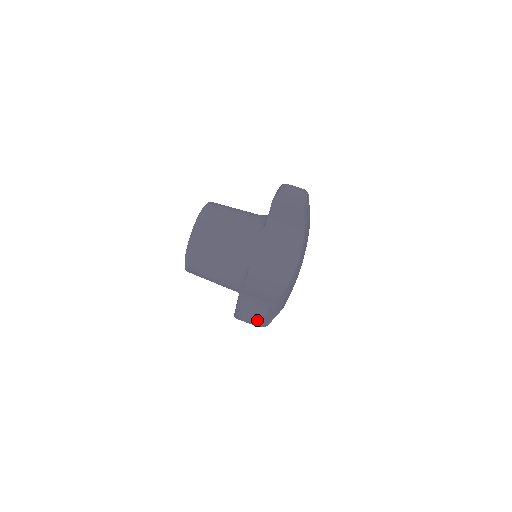
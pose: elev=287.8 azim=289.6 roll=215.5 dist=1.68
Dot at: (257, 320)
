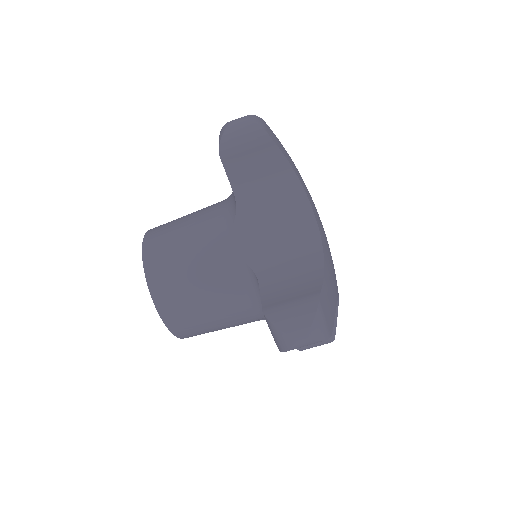
Dot at: (315, 332)
